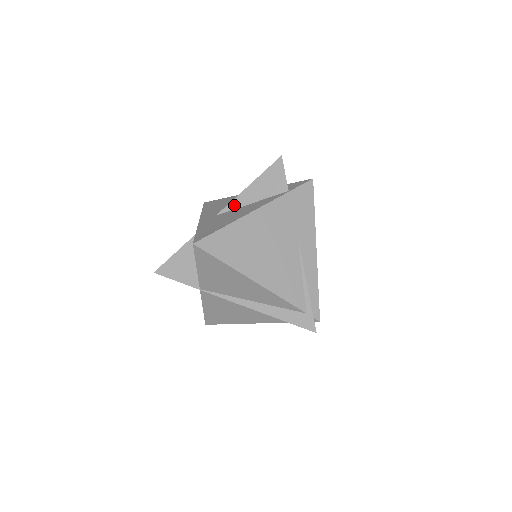
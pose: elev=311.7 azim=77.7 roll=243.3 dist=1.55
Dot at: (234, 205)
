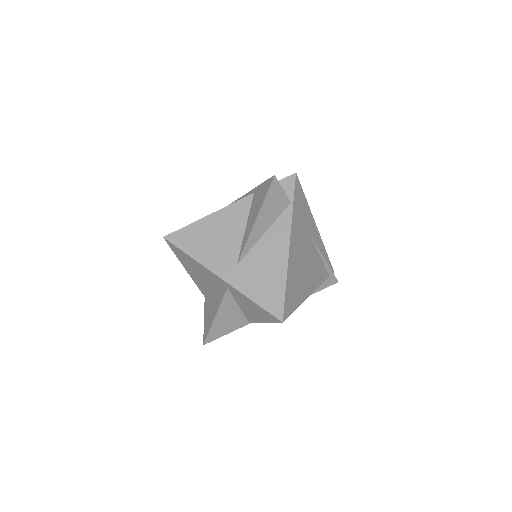
Dot at: (249, 246)
